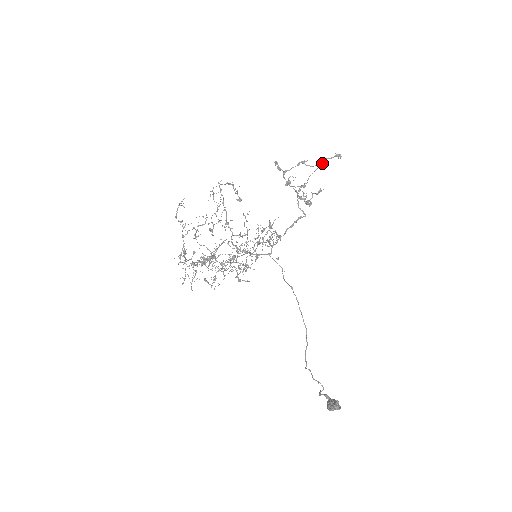
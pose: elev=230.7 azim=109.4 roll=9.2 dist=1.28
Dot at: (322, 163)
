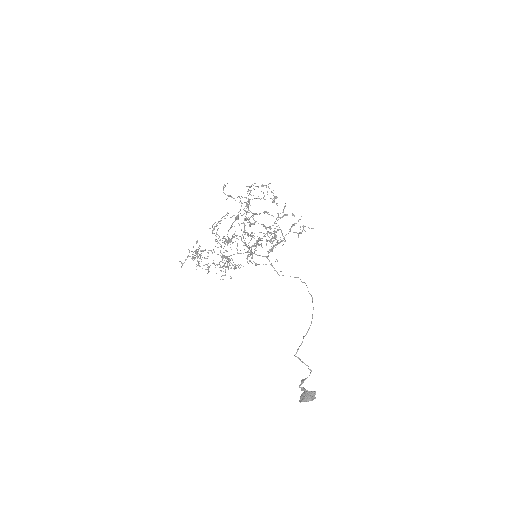
Dot at: (286, 215)
